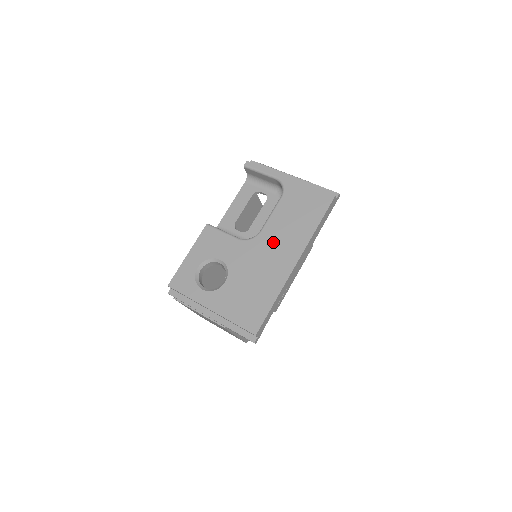
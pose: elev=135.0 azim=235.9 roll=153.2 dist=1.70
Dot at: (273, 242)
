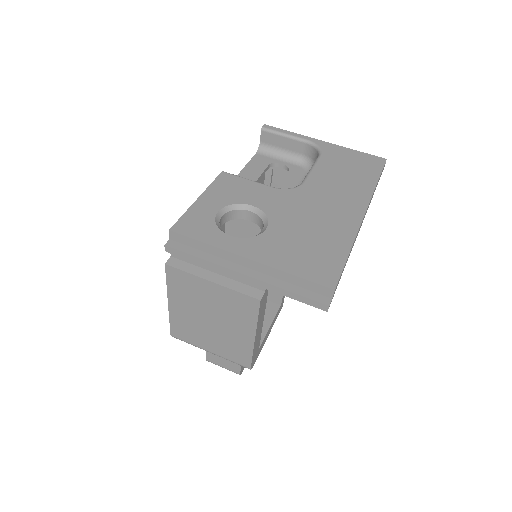
Dot at: (325, 192)
